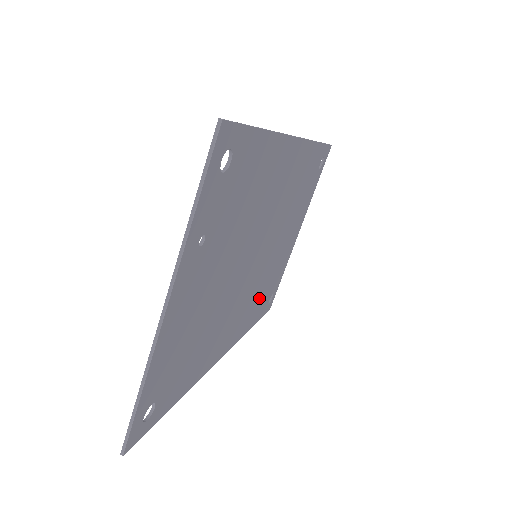
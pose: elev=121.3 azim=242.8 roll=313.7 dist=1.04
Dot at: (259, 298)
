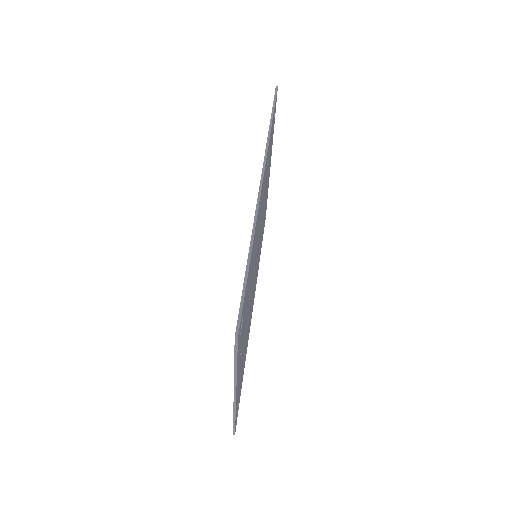
Dot at: occluded
